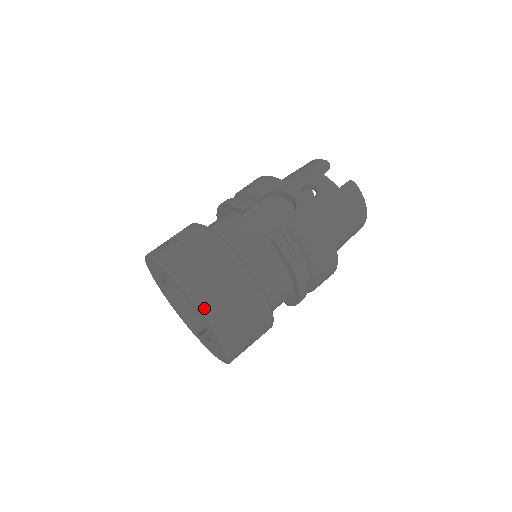
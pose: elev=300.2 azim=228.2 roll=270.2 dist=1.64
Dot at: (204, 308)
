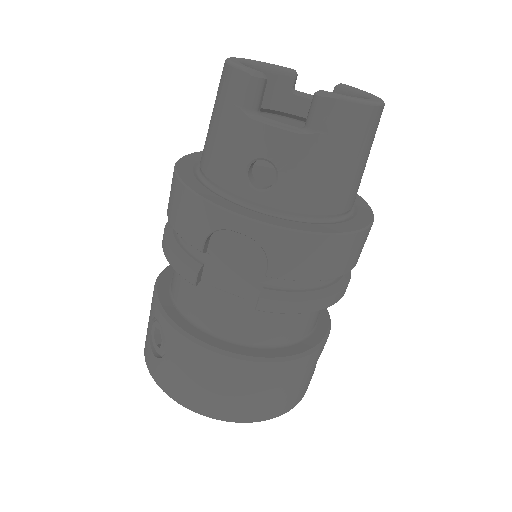
Dot at: (246, 420)
